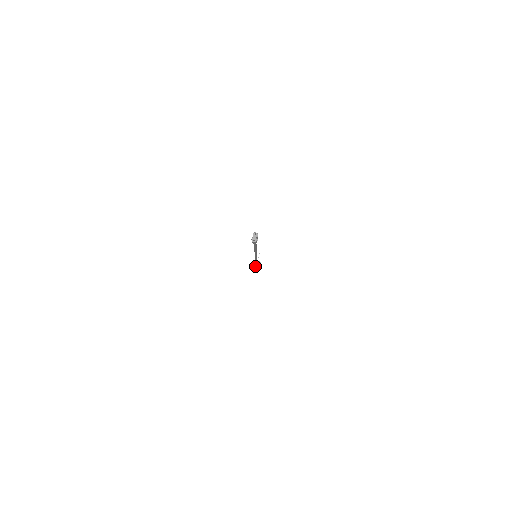
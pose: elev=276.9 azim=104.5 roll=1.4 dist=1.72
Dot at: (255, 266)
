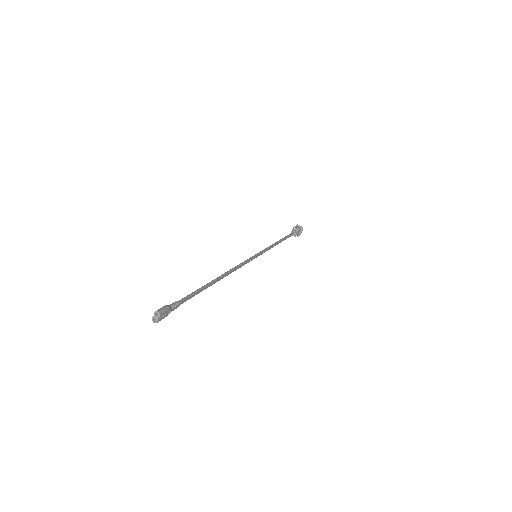
Dot at: occluded
